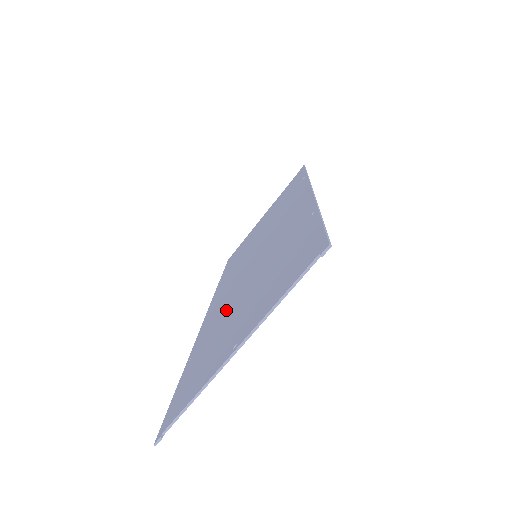
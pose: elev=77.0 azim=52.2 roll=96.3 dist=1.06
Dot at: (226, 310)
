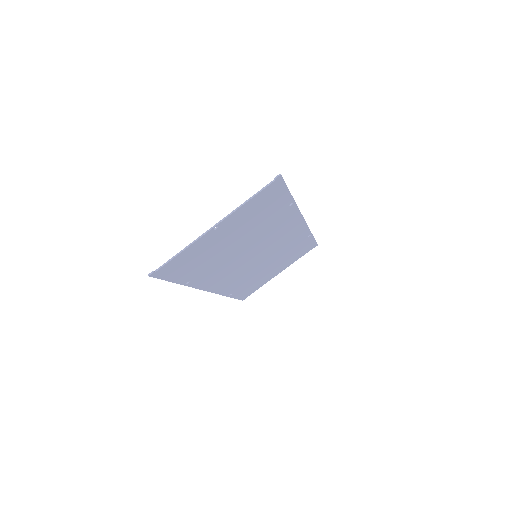
Dot at: (222, 260)
